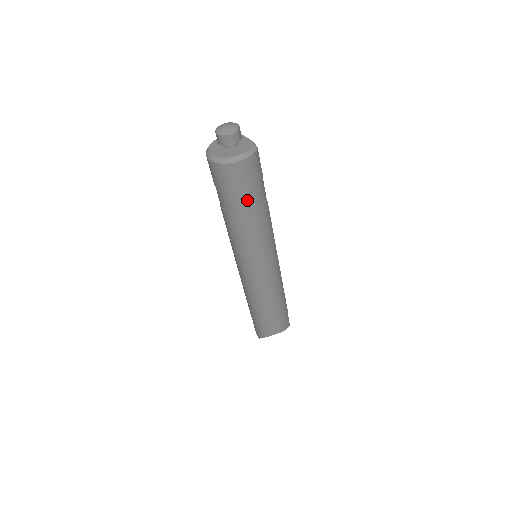
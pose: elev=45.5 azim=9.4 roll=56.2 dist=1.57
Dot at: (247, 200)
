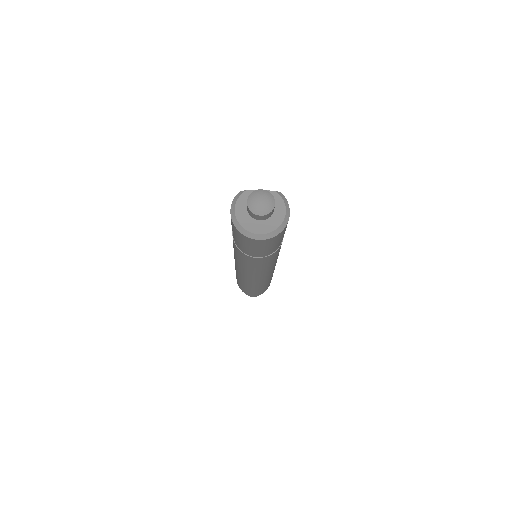
Dot at: occluded
